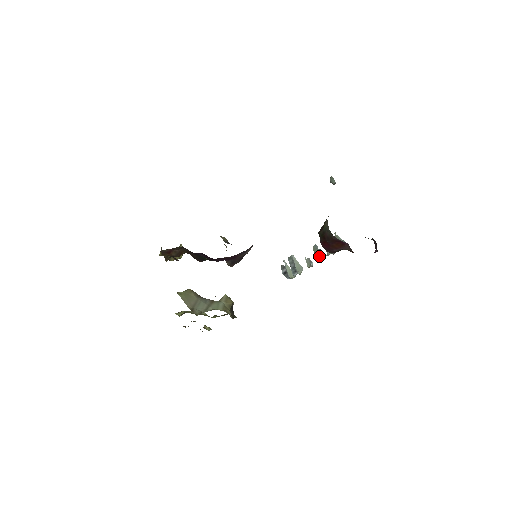
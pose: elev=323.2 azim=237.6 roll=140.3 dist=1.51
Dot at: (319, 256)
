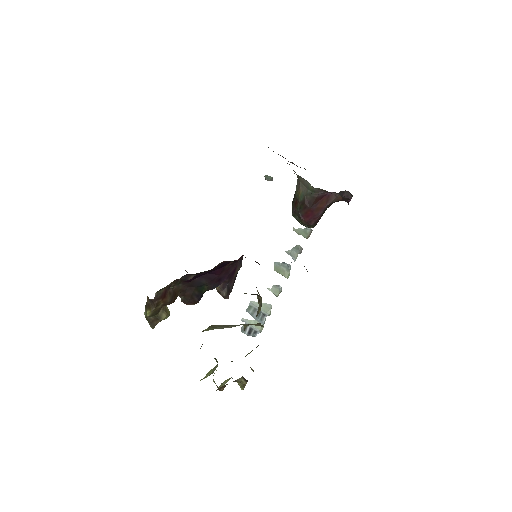
Dot at: (286, 270)
